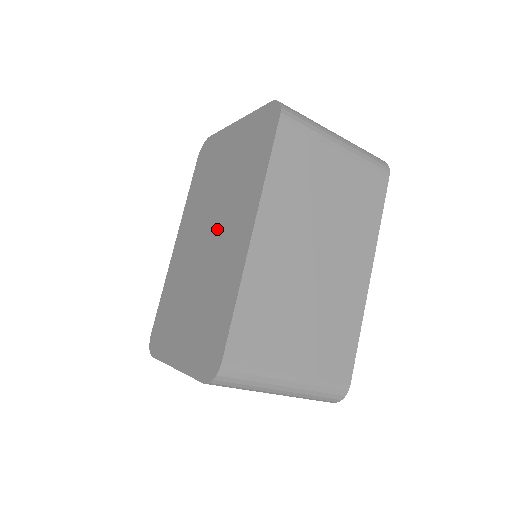
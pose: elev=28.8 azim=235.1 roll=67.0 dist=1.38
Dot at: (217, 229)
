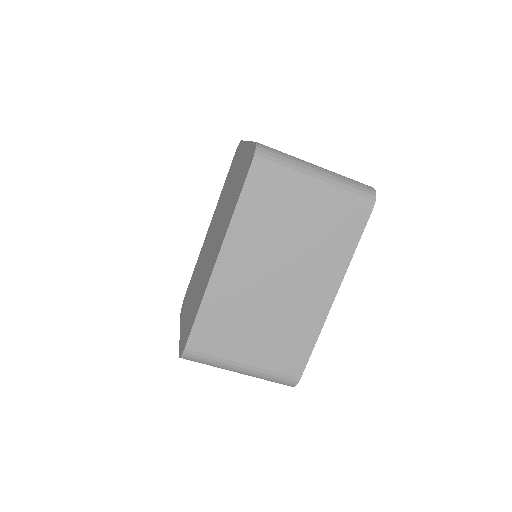
Dot at: (215, 238)
